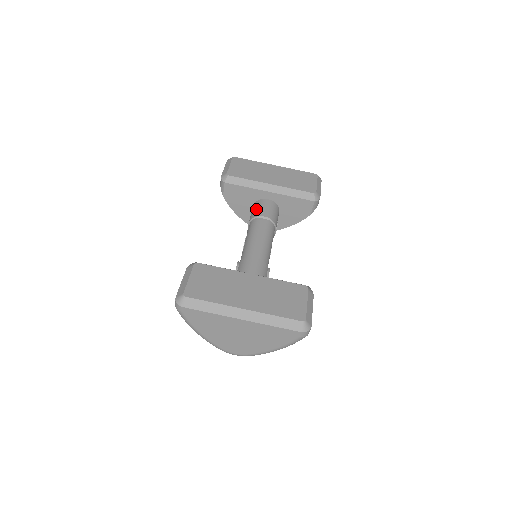
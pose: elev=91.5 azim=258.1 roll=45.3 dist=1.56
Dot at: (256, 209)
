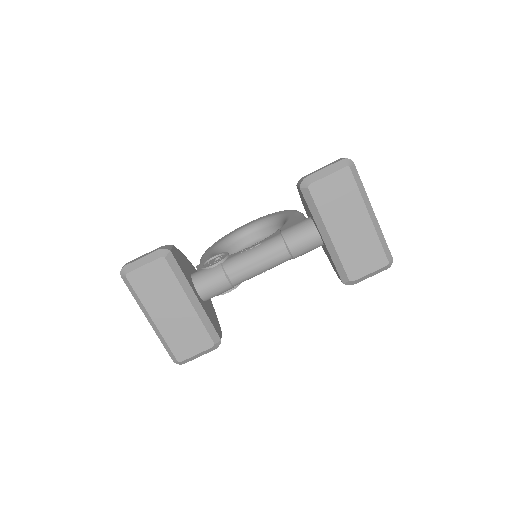
Dot at: (298, 232)
